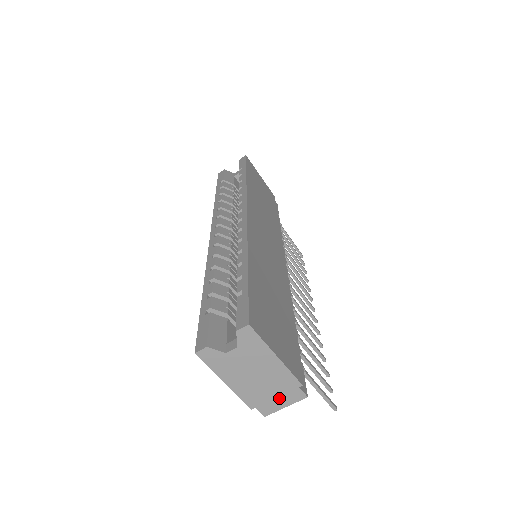
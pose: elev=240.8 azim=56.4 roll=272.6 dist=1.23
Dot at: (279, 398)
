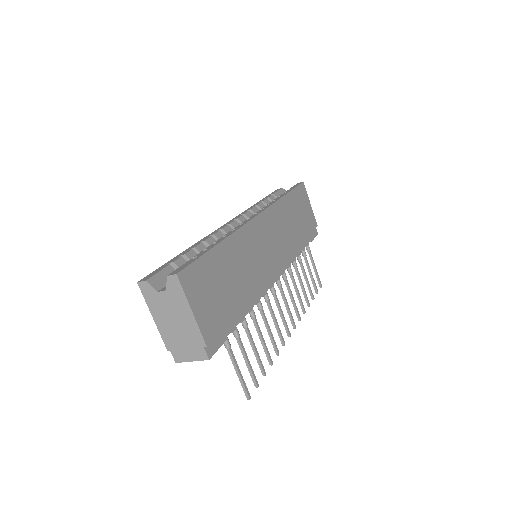
Dot at: (188, 350)
